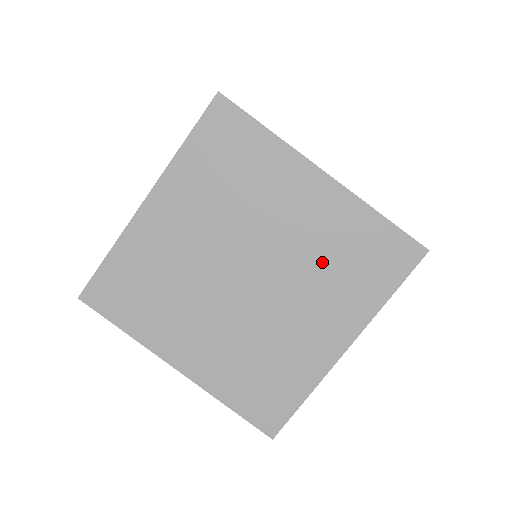
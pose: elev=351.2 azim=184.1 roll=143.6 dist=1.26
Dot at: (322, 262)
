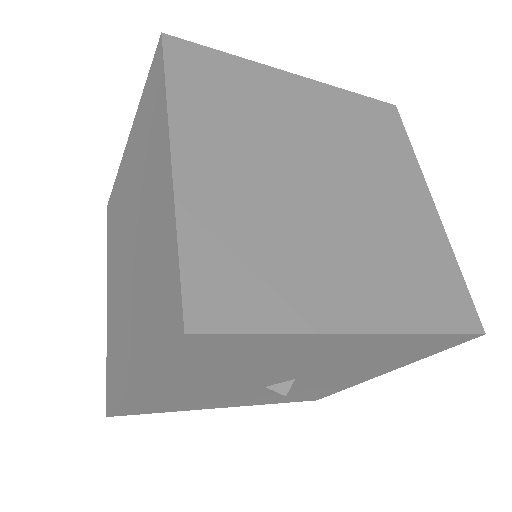
Dot at: (393, 245)
